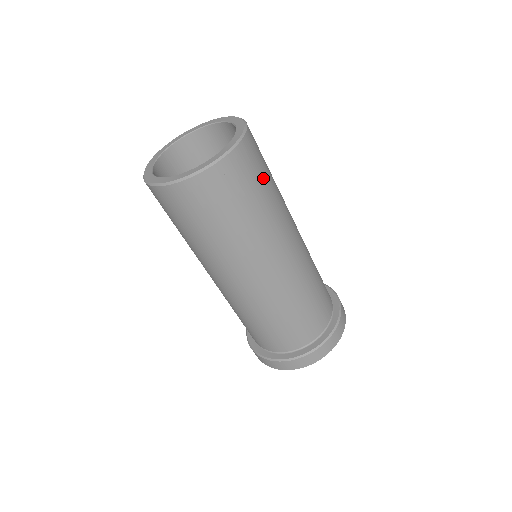
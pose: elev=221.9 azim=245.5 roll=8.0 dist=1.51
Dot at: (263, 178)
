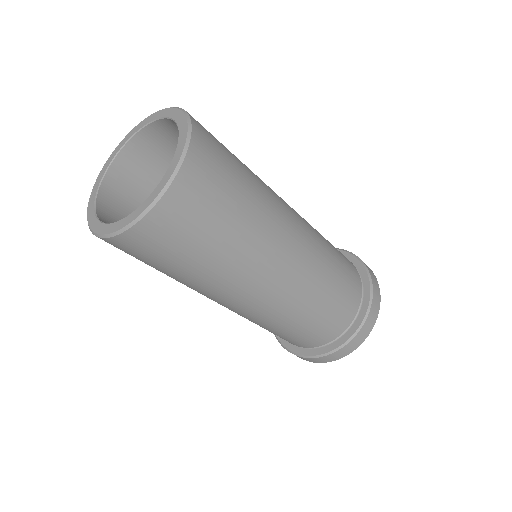
Dot at: (233, 179)
